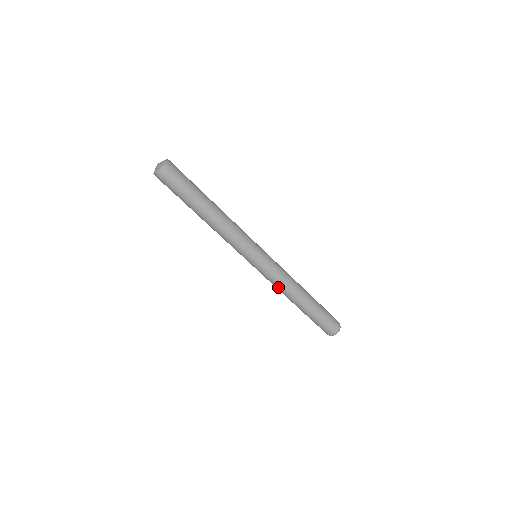
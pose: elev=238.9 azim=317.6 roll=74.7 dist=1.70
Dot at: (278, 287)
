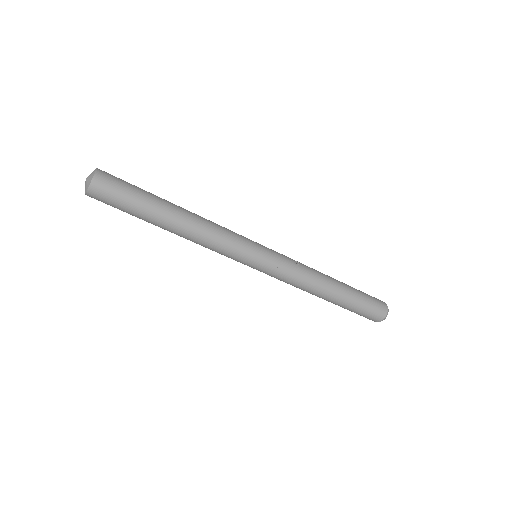
Dot at: (297, 285)
